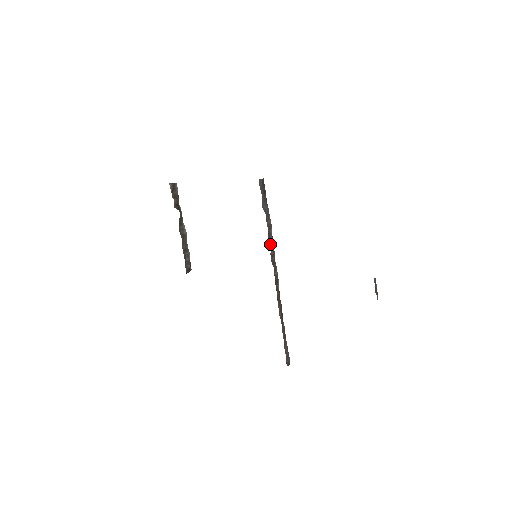
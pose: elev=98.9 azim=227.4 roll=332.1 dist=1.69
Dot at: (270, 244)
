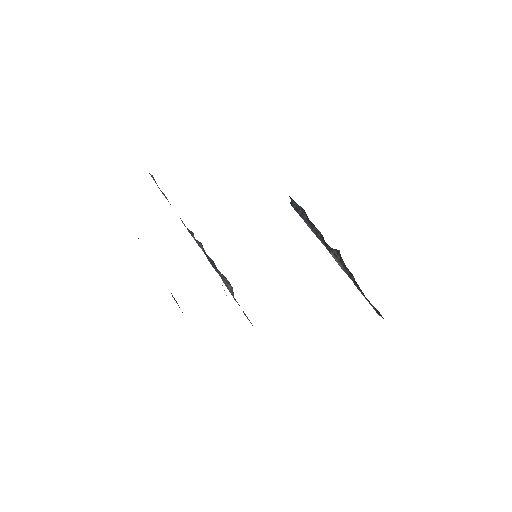
Dot at: occluded
